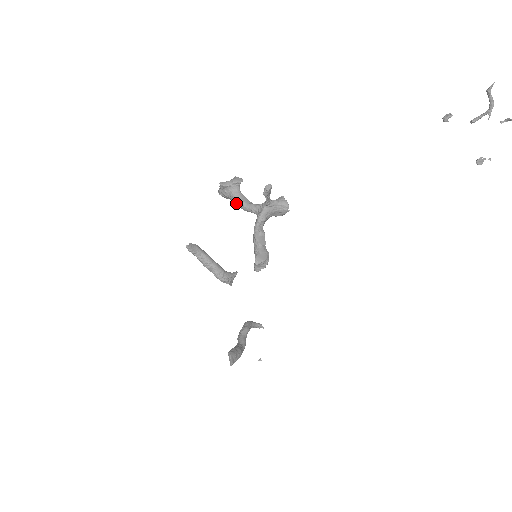
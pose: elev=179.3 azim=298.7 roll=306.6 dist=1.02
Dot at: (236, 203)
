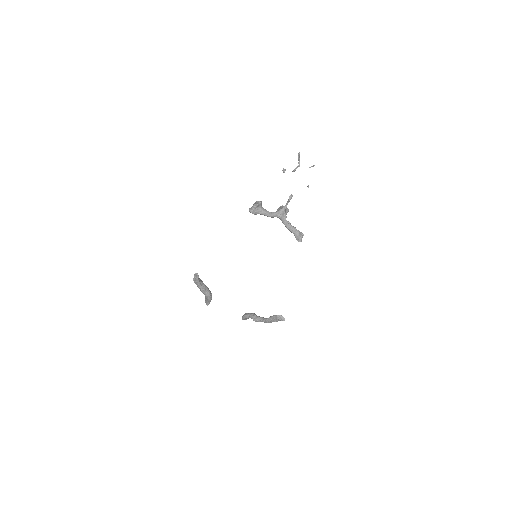
Dot at: (265, 214)
